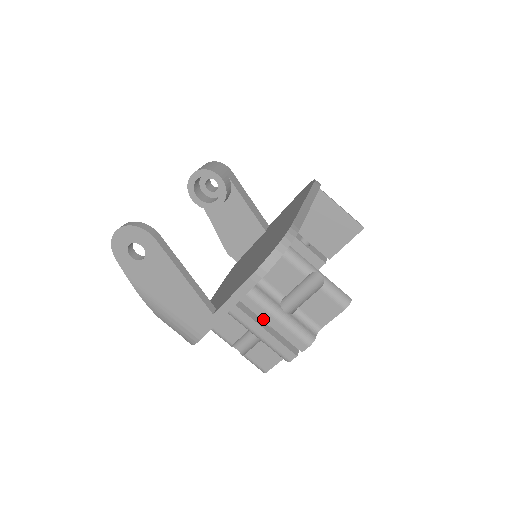
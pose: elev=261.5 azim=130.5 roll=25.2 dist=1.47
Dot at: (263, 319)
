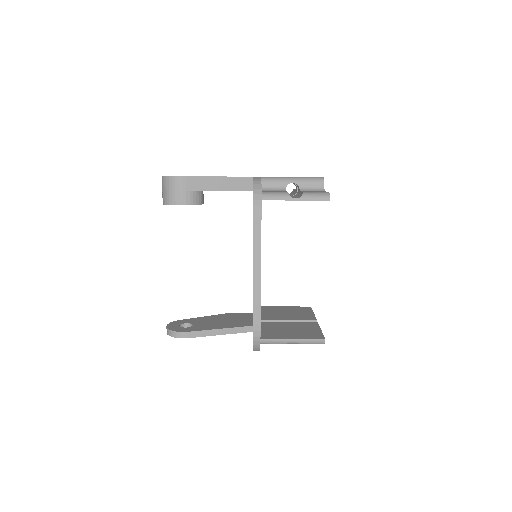
Dot at: occluded
